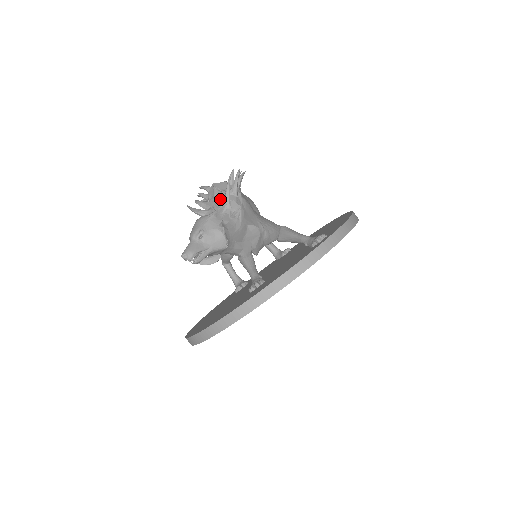
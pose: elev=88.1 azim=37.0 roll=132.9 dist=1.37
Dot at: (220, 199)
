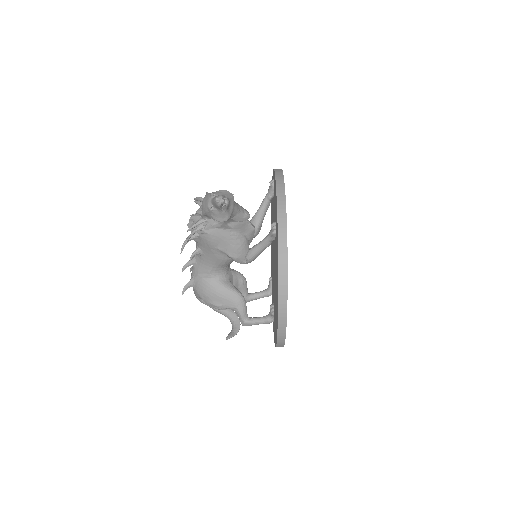
Dot at: occluded
